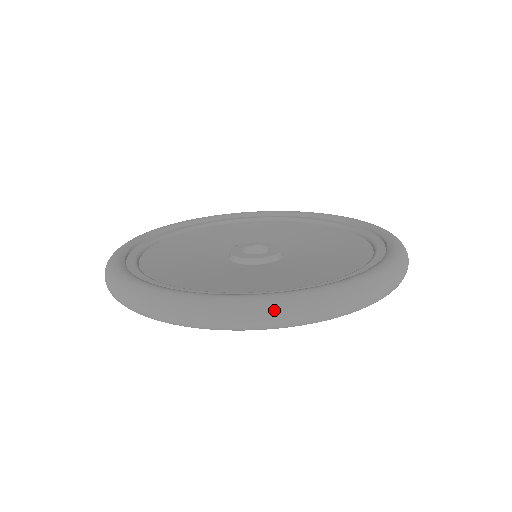
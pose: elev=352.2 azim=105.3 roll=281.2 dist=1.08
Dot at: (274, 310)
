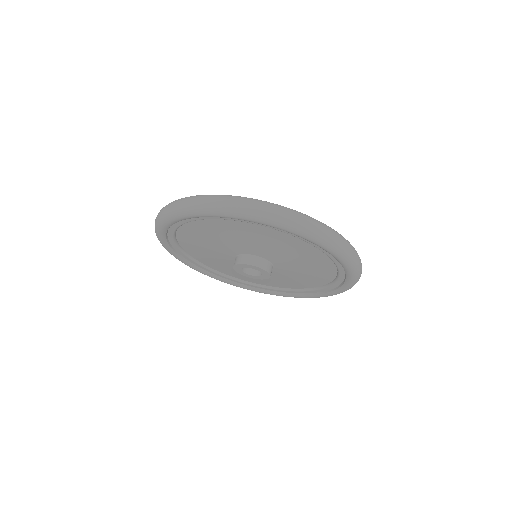
Dot at: (340, 235)
